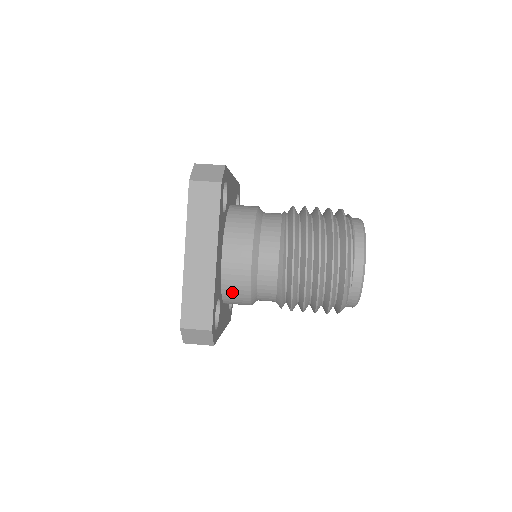
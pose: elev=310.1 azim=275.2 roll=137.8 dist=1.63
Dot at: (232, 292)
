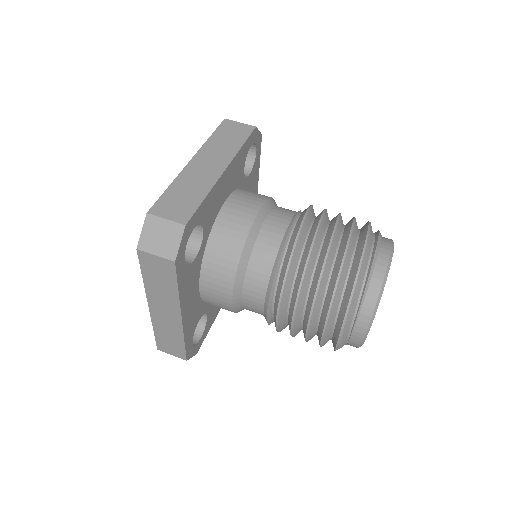
Dot at: occluded
